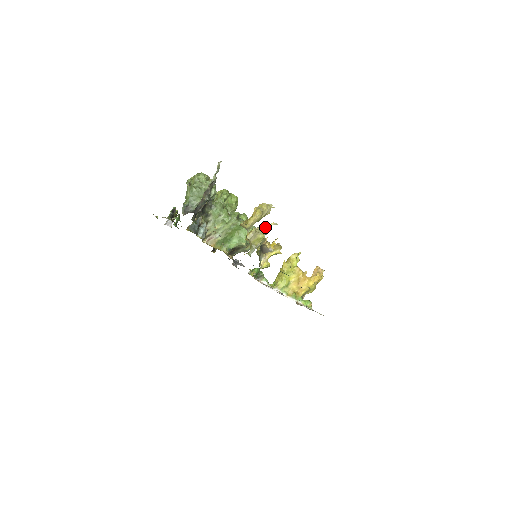
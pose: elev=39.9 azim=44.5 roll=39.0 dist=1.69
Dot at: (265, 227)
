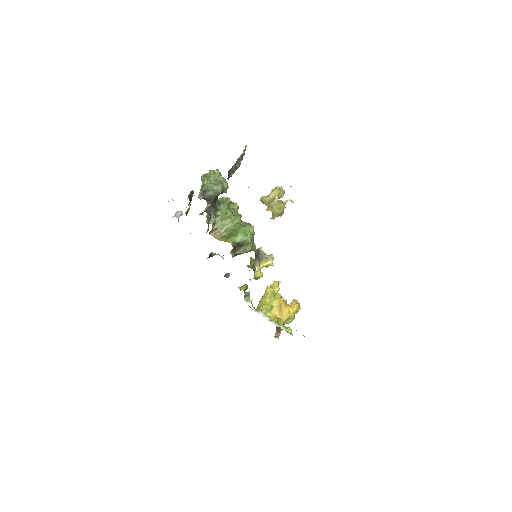
Dot at: occluded
